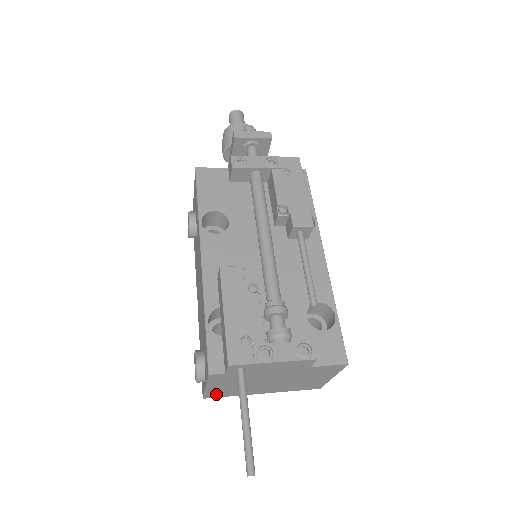
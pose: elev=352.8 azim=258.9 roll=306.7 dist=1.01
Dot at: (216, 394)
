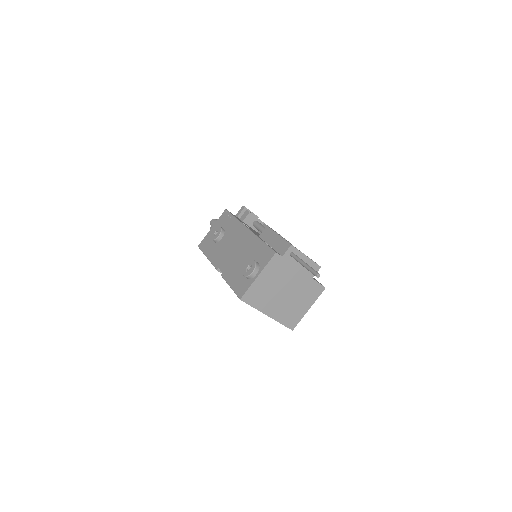
Dot at: (251, 296)
